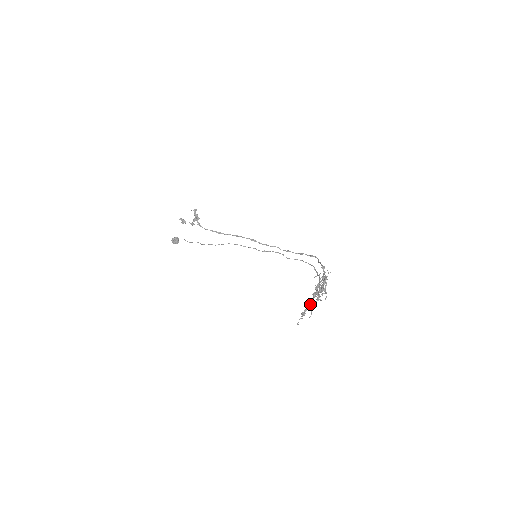
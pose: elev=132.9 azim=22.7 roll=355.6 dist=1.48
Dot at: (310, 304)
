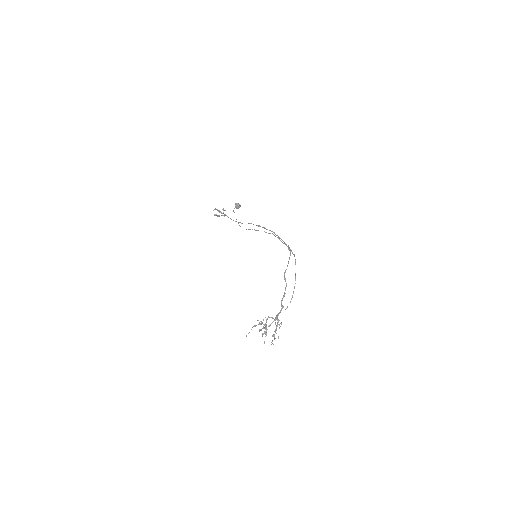
Dot at: (264, 342)
